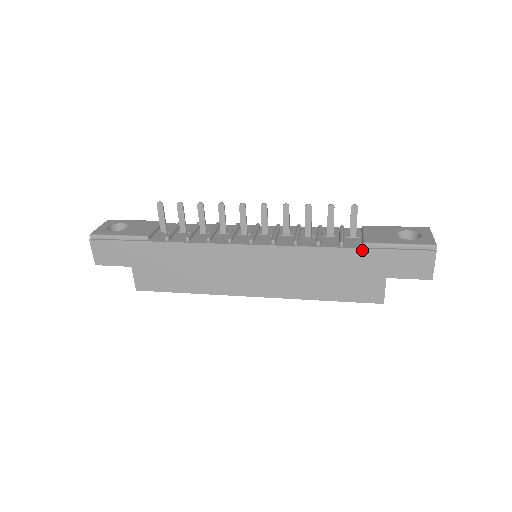
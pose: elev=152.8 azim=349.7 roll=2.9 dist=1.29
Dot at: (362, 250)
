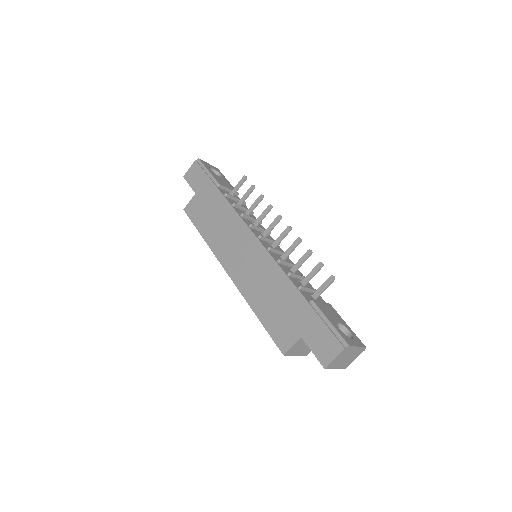
Dot at: (306, 302)
